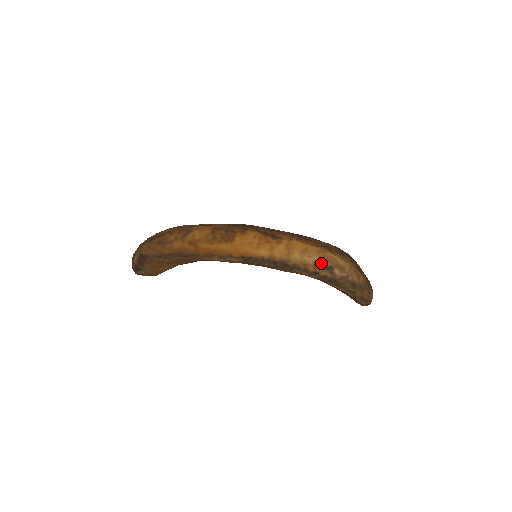
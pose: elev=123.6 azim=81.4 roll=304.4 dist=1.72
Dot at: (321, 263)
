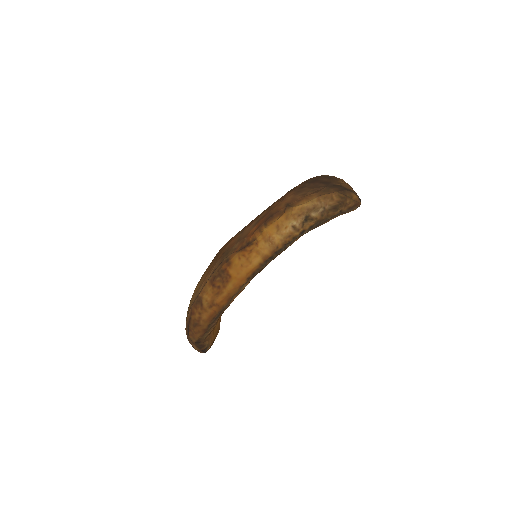
Dot at: (298, 223)
